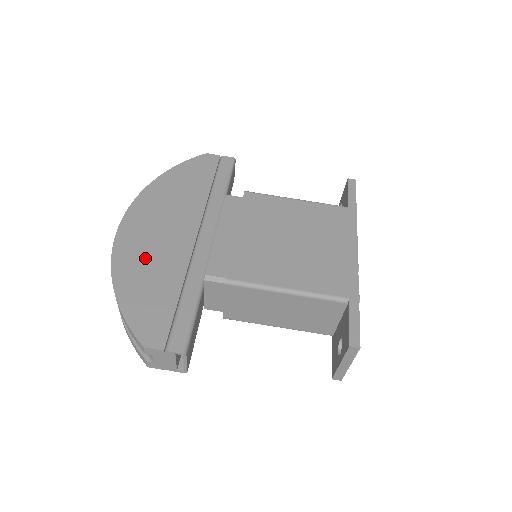
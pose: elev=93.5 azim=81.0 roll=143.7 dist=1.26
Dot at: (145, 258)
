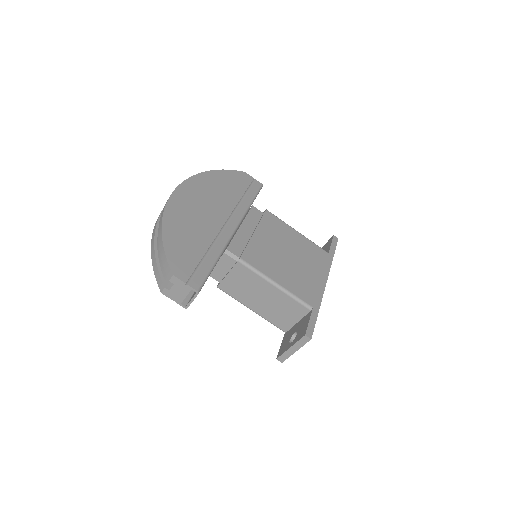
Dot at: (187, 219)
